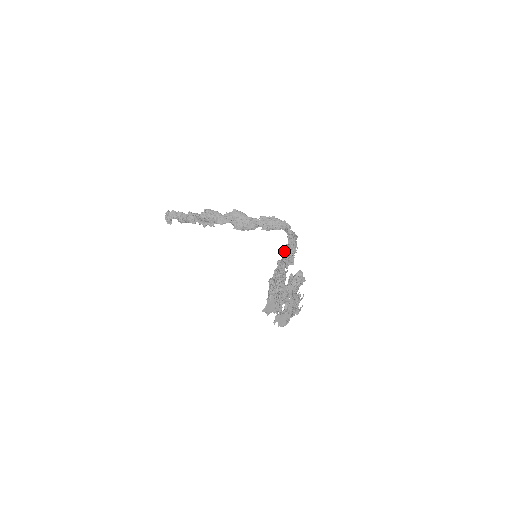
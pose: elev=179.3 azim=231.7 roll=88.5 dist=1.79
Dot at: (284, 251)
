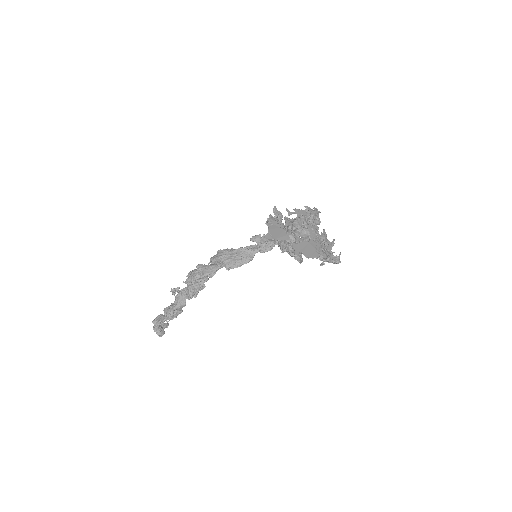
Dot at: occluded
